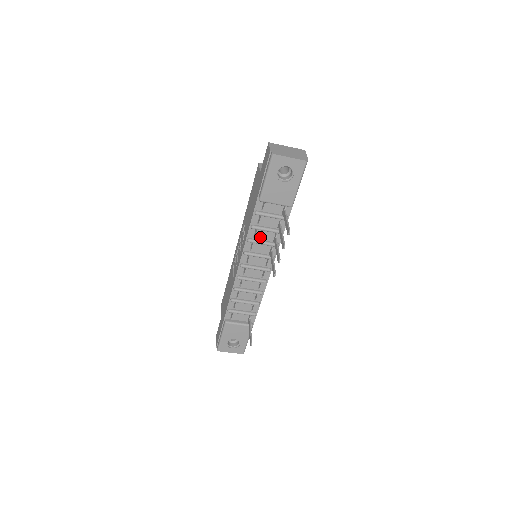
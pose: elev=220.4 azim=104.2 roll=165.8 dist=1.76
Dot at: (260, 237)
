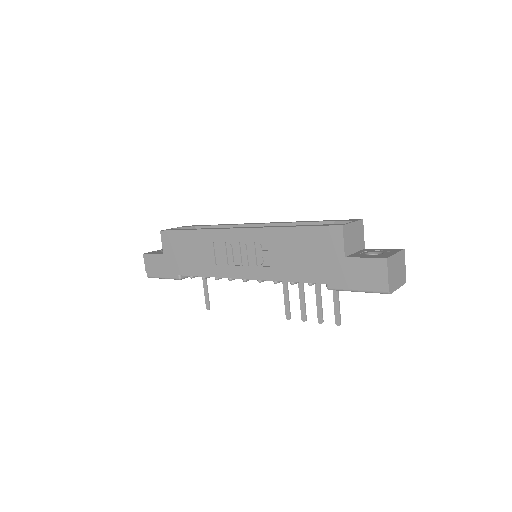
Dot at: occluded
